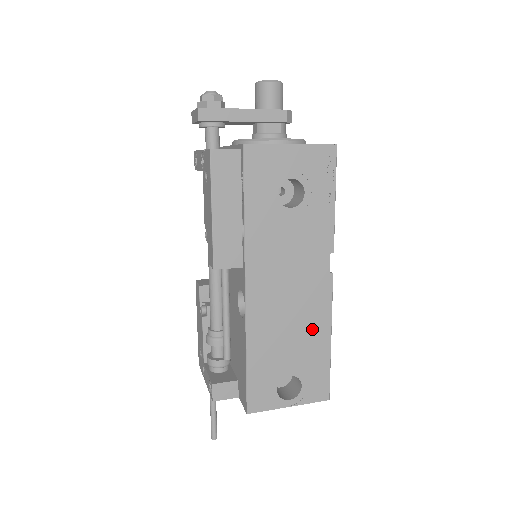
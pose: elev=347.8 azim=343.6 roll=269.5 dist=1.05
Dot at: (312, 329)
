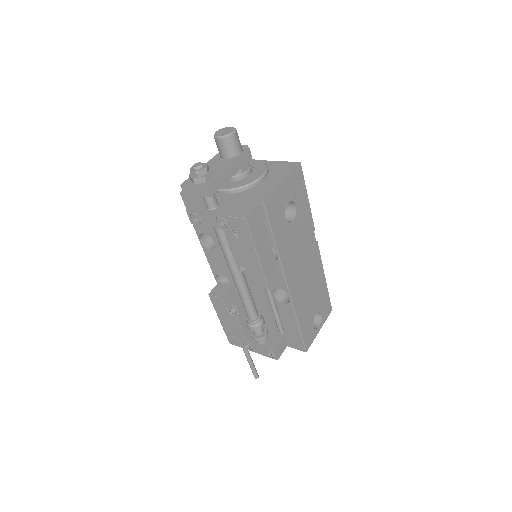
Dot at: (318, 281)
